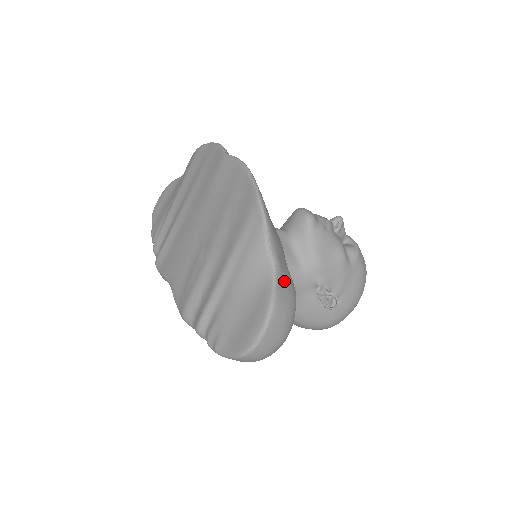
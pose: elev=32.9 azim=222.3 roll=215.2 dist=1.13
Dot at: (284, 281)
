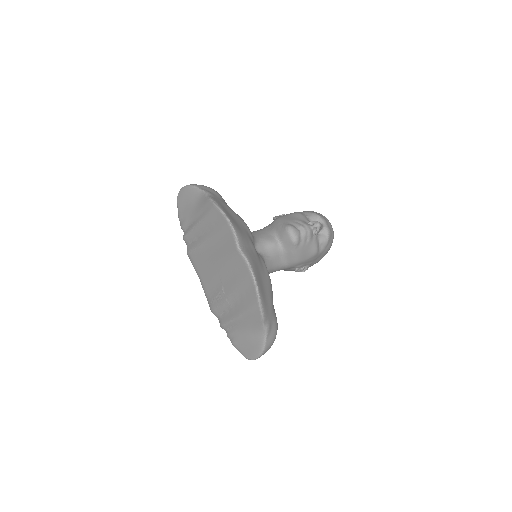
Dot at: (271, 333)
